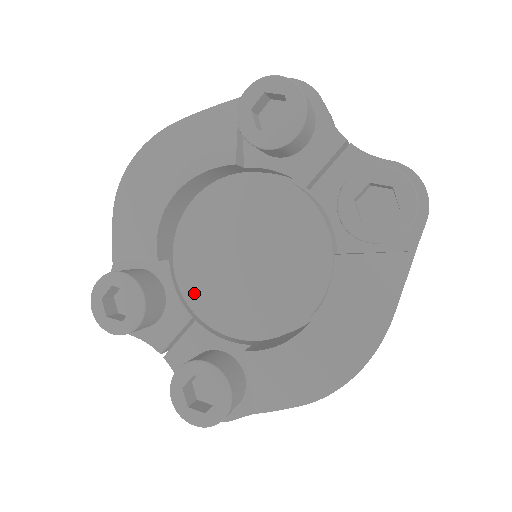
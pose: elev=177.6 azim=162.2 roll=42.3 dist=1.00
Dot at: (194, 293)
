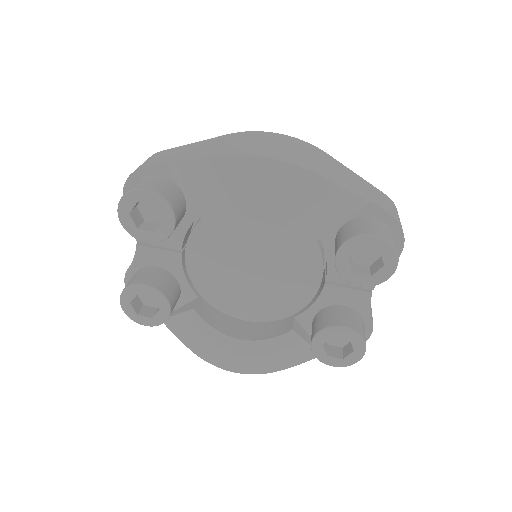
Dot at: (199, 243)
